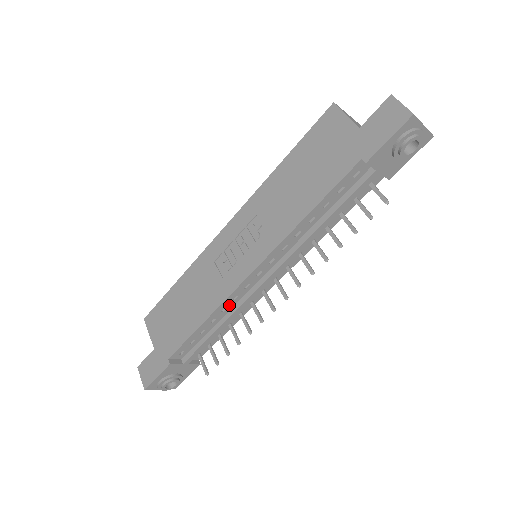
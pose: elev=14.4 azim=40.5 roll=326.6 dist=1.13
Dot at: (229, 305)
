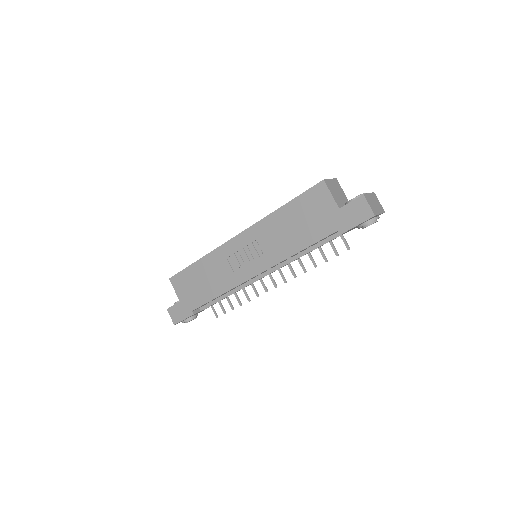
Dot at: (237, 287)
